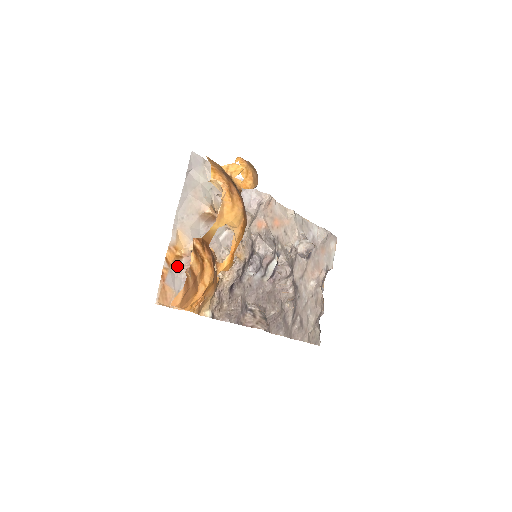
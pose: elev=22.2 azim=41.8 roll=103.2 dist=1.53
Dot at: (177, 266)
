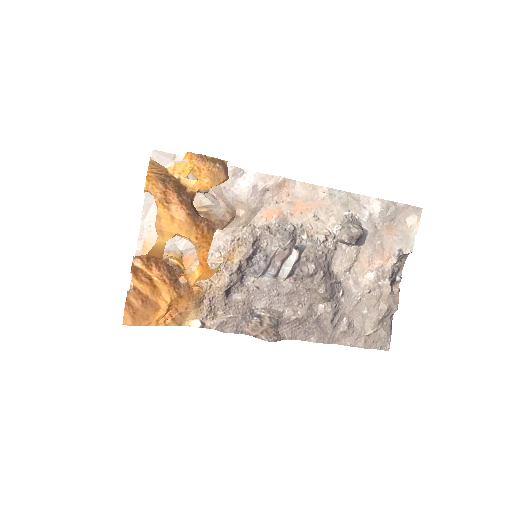
Dot at: occluded
